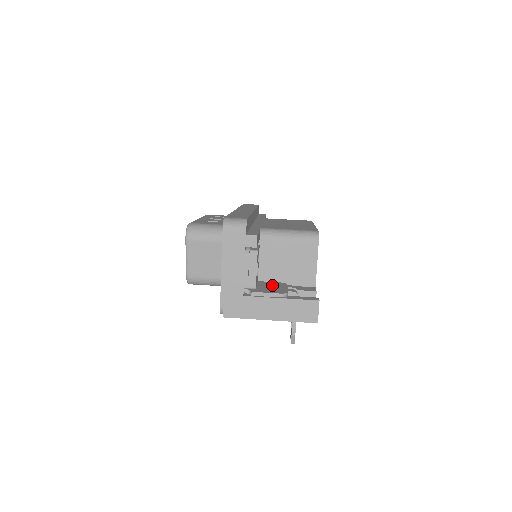
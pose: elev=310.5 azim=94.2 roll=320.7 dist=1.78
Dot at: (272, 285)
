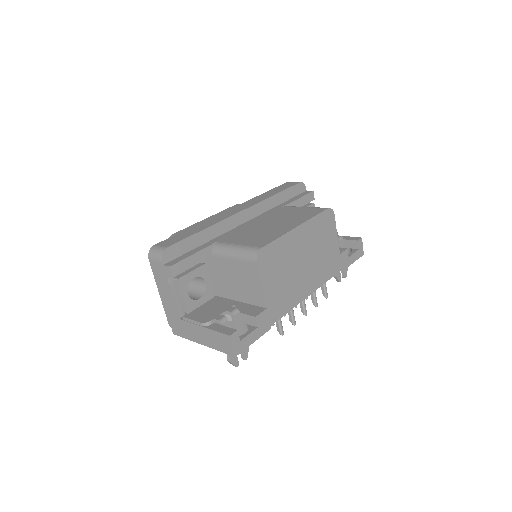
Dot at: (217, 306)
